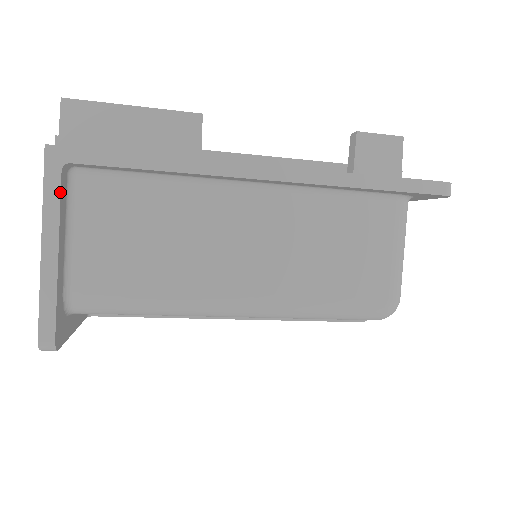
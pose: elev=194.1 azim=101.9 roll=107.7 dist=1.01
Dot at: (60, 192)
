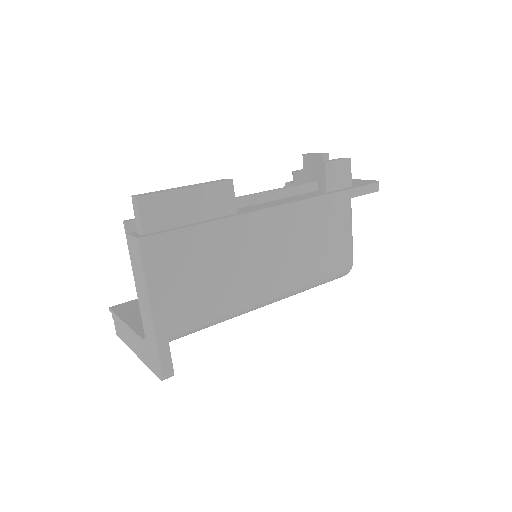
Dot at: occluded
